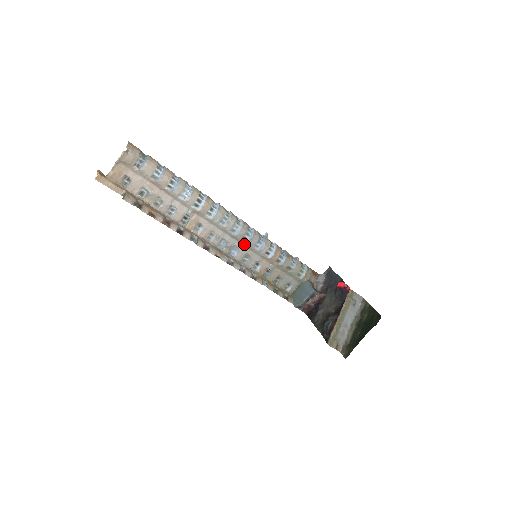
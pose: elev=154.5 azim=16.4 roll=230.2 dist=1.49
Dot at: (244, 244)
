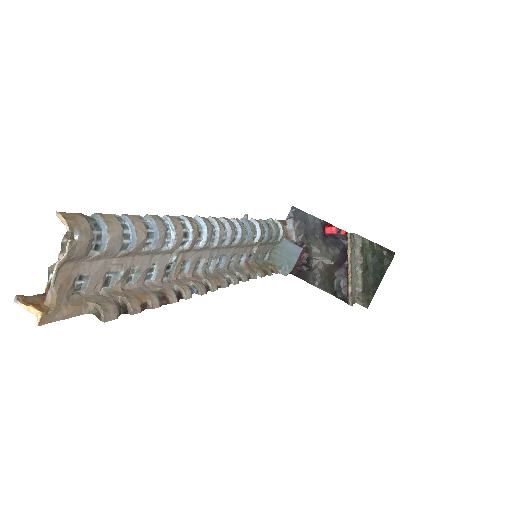
Dot at: (232, 247)
